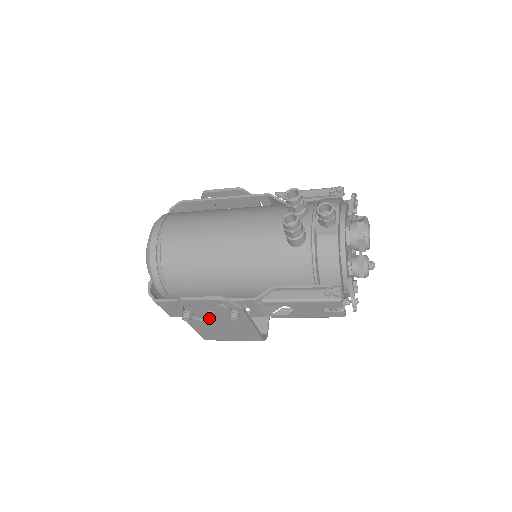
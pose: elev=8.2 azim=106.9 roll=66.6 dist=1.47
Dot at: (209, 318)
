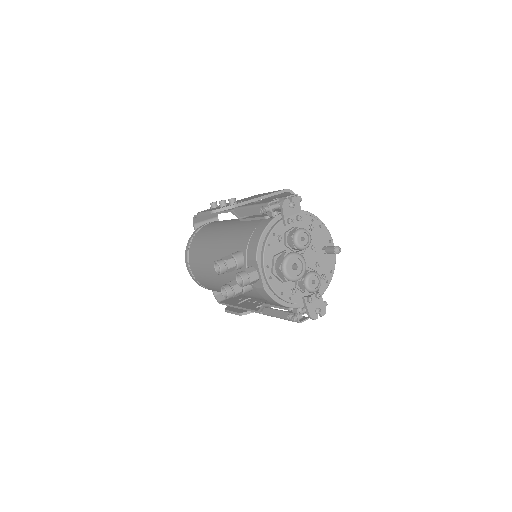
Dot at: occluded
